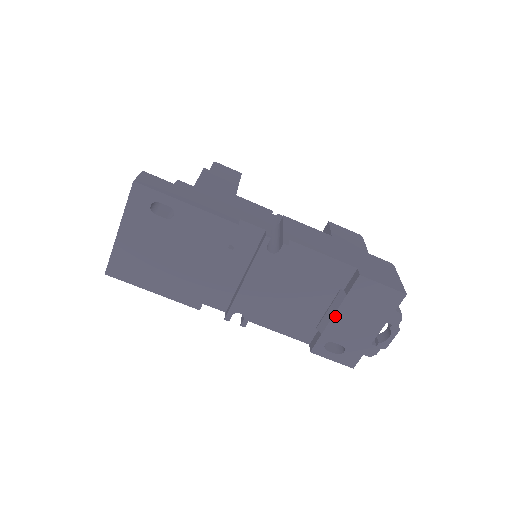
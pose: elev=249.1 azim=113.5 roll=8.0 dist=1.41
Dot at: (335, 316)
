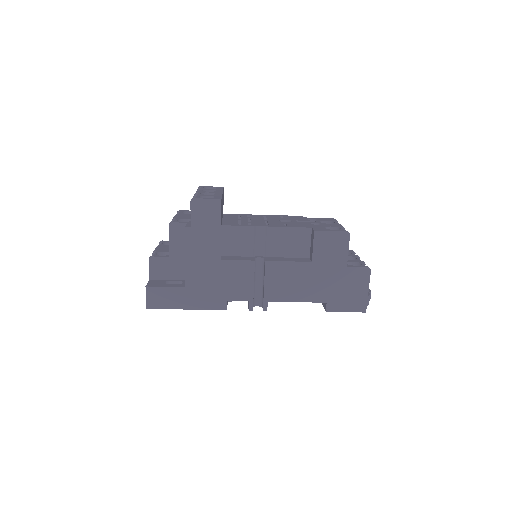
Dot at: occluded
